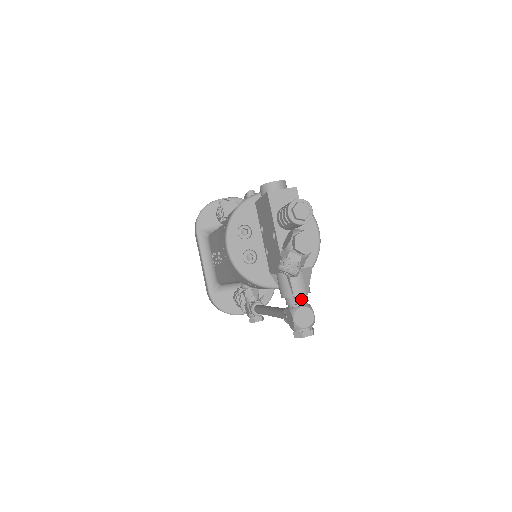
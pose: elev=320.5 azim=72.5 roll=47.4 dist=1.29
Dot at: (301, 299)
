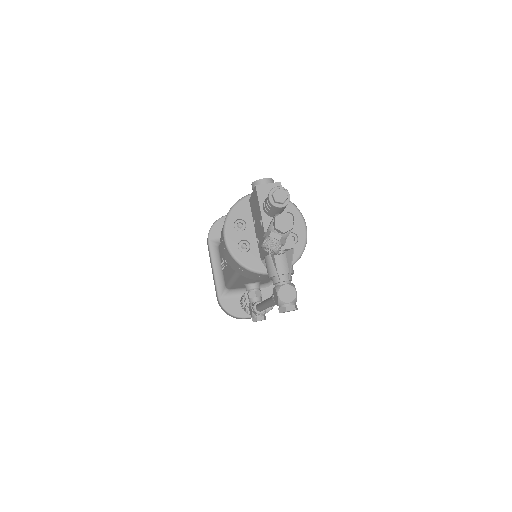
Dot at: (285, 278)
